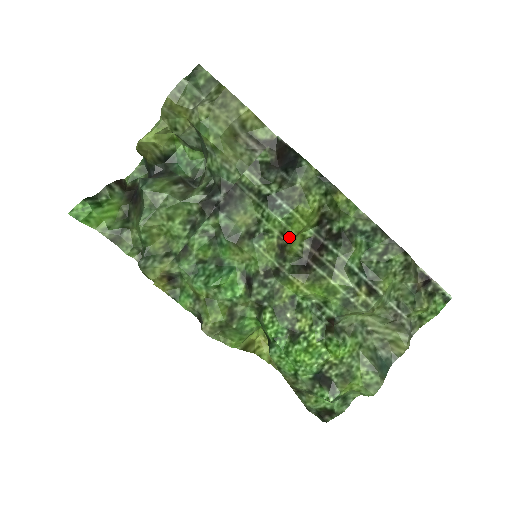
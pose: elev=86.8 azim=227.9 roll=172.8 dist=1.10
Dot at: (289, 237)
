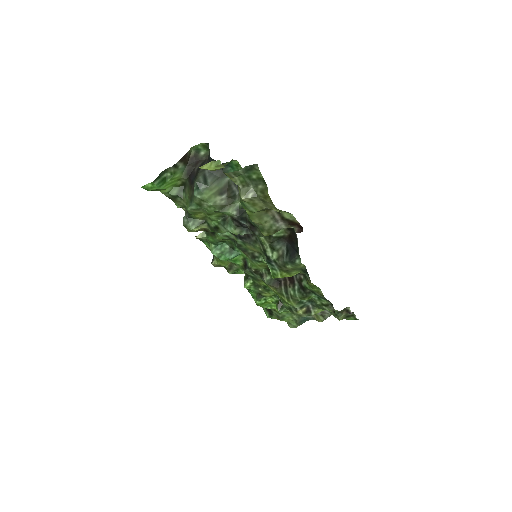
Dot at: occluded
